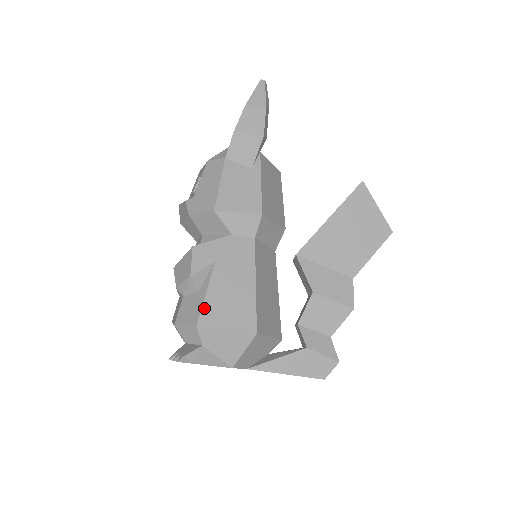
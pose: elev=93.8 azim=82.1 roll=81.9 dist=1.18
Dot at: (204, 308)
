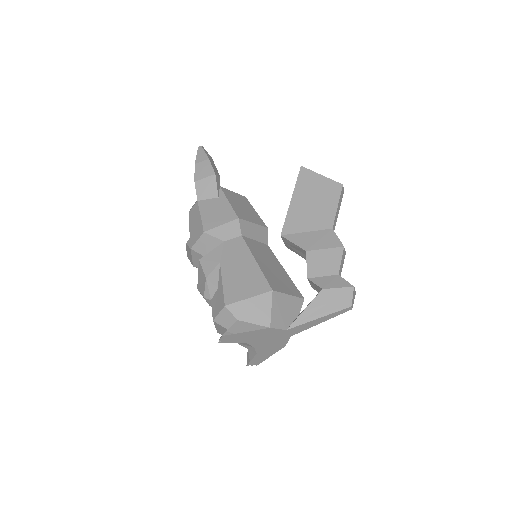
Dot at: (225, 293)
